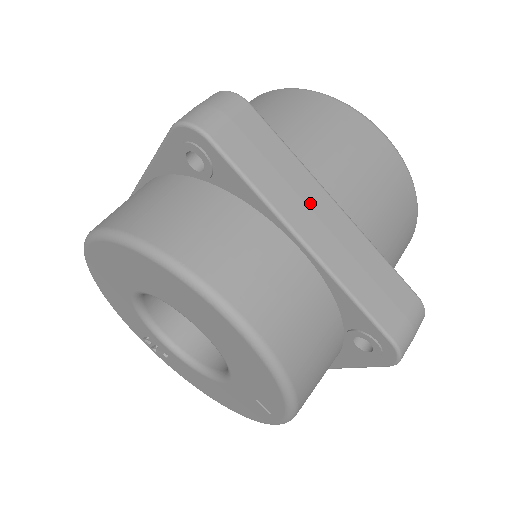
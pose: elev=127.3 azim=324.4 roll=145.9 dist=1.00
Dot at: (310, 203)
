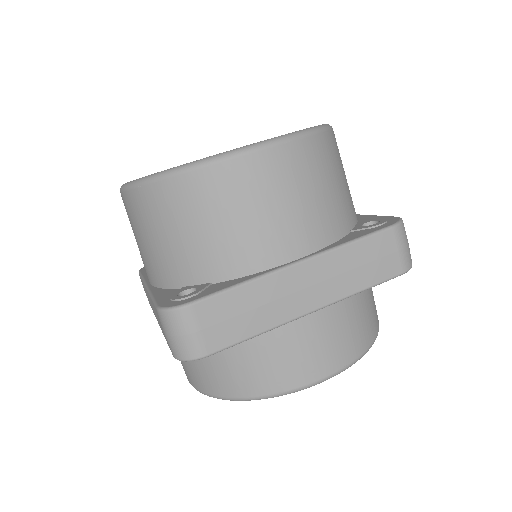
Dot at: (287, 292)
